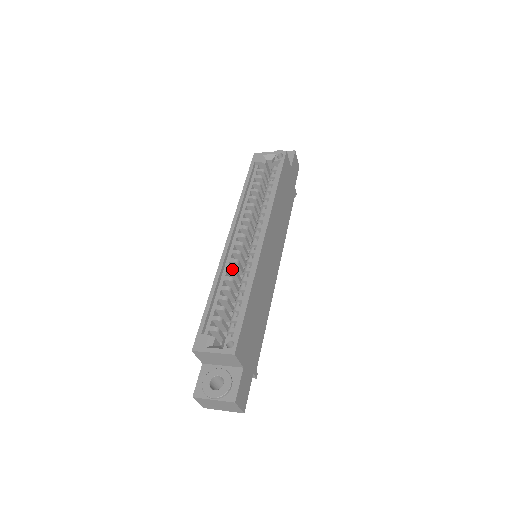
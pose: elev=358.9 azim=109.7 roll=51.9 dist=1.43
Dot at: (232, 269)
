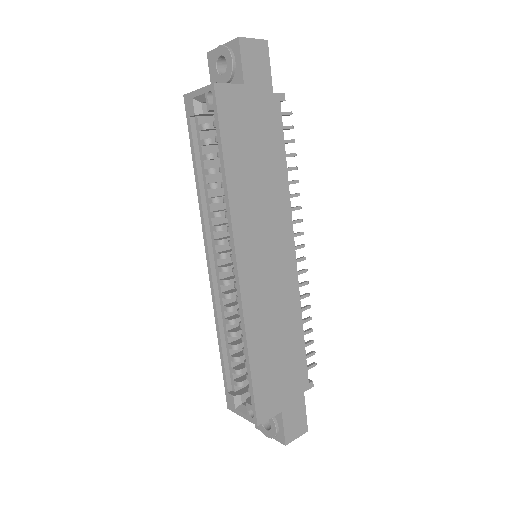
Dot at: (227, 309)
